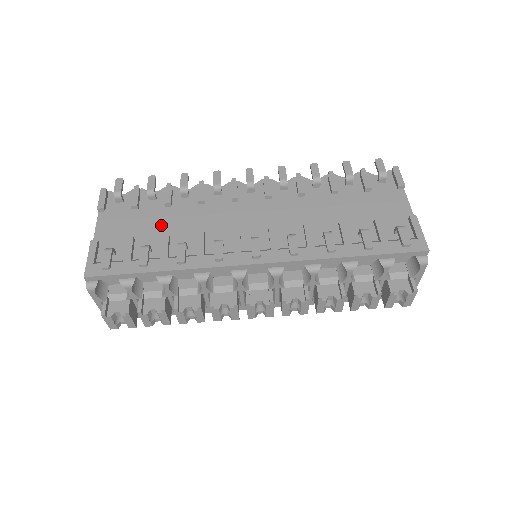
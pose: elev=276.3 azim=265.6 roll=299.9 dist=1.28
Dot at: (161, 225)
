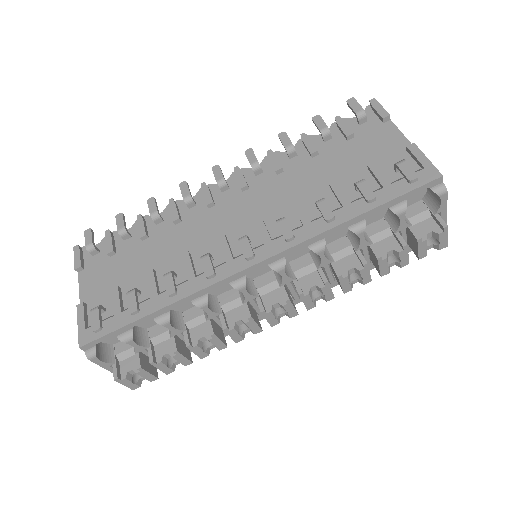
Dot at: (143, 262)
